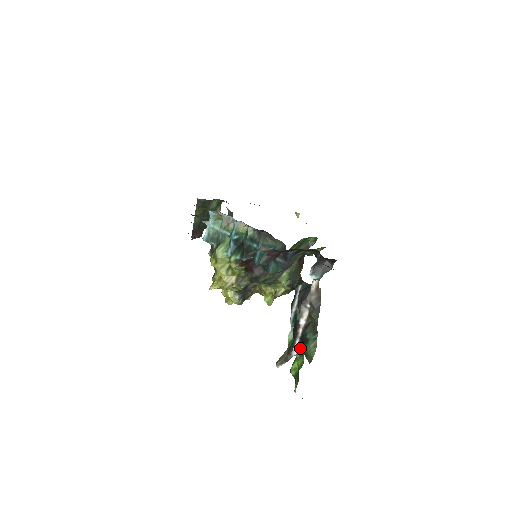
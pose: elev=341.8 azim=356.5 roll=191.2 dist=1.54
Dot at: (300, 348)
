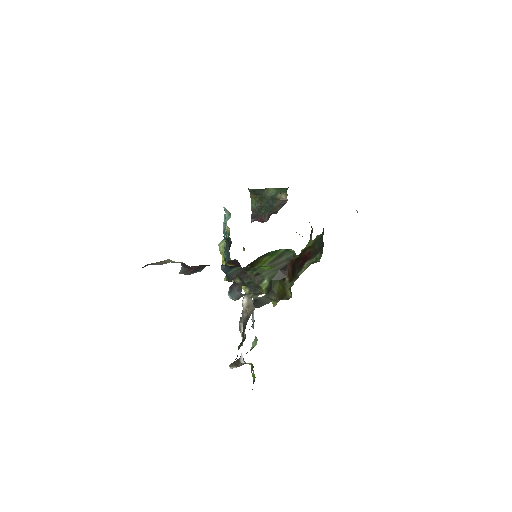
Dot at: occluded
